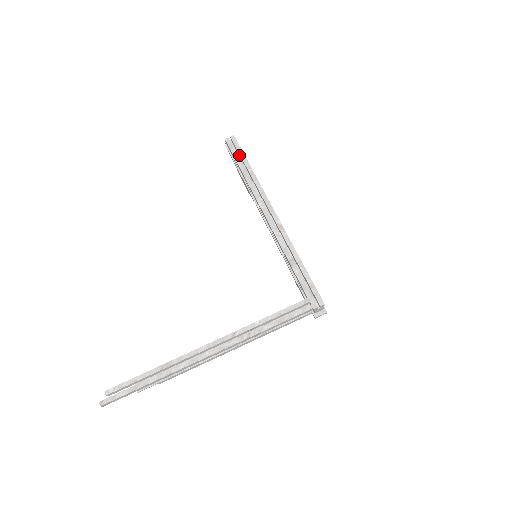
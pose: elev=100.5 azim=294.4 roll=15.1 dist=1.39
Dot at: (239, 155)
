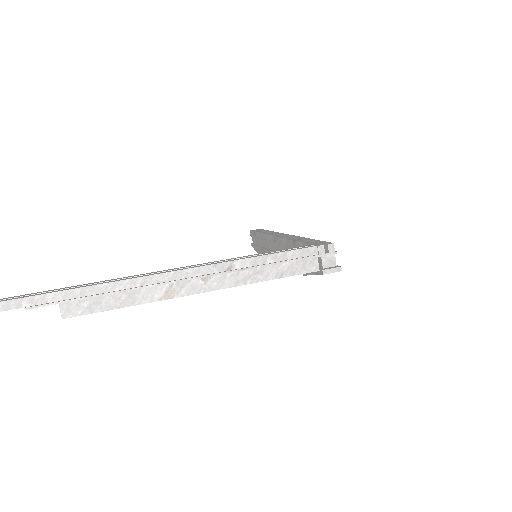
Dot at: occluded
